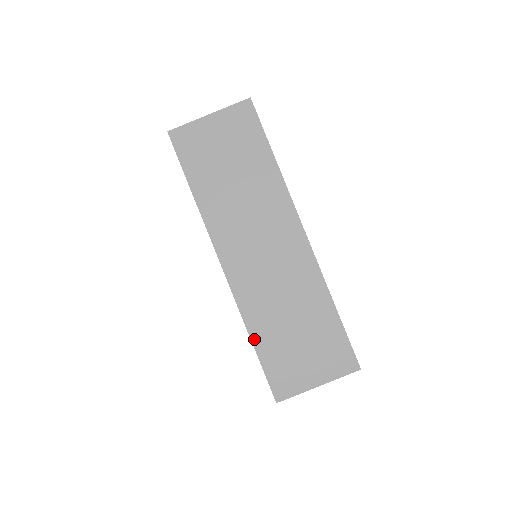
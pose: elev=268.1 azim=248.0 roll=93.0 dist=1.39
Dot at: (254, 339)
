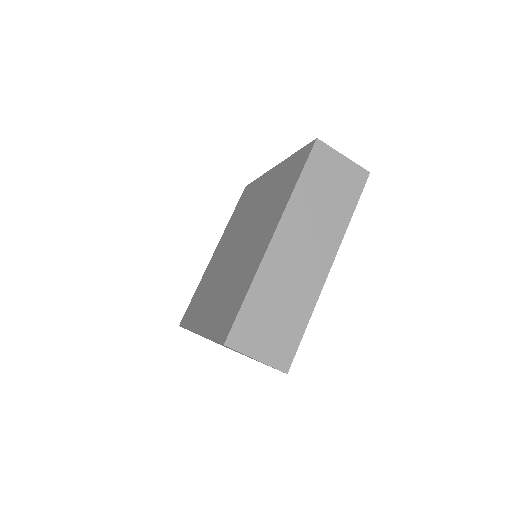
Dot at: occluded
